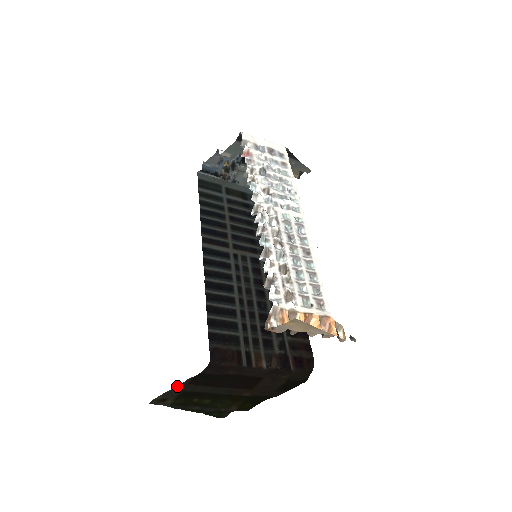
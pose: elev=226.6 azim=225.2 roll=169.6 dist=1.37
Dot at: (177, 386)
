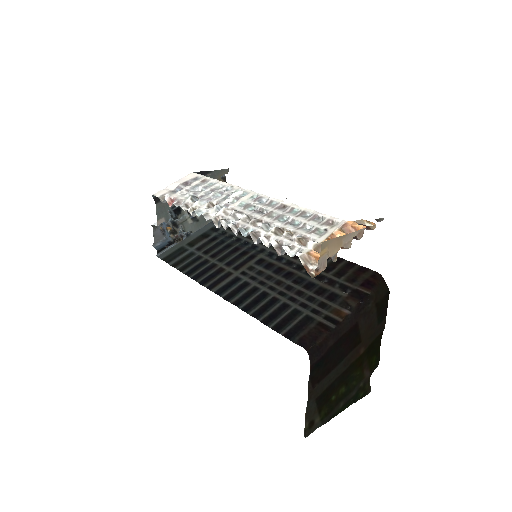
Dot at: occluded
